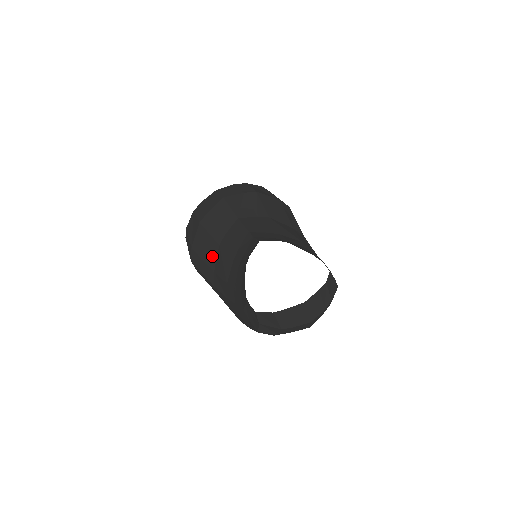
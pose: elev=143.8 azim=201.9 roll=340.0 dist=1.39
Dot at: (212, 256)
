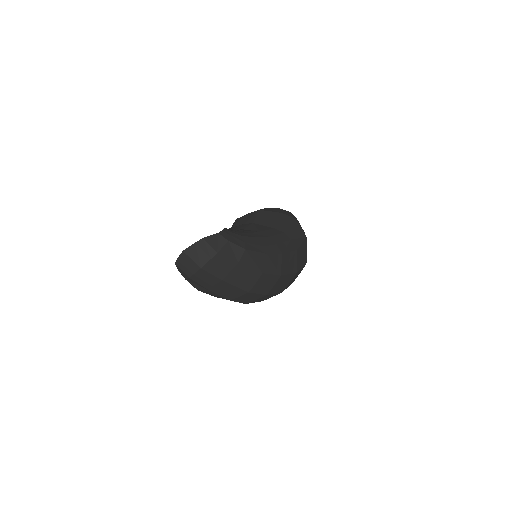
Dot at: occluded
